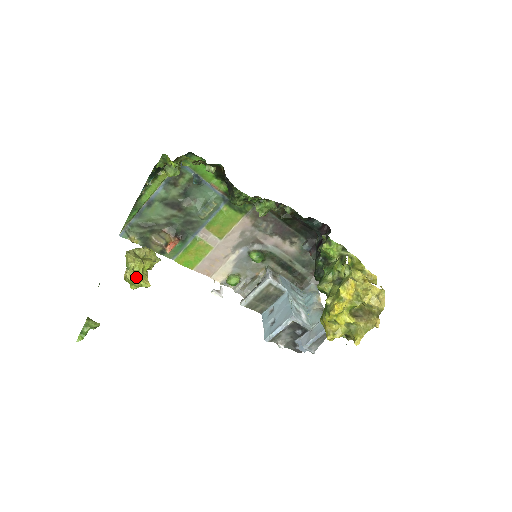
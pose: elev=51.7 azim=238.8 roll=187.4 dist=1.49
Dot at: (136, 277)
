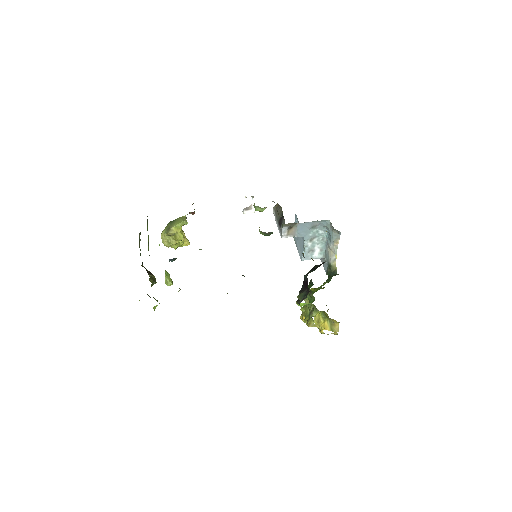
Dot at: (177, 247)
